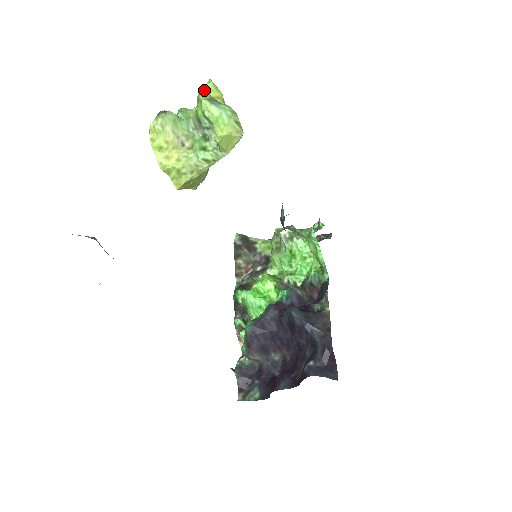
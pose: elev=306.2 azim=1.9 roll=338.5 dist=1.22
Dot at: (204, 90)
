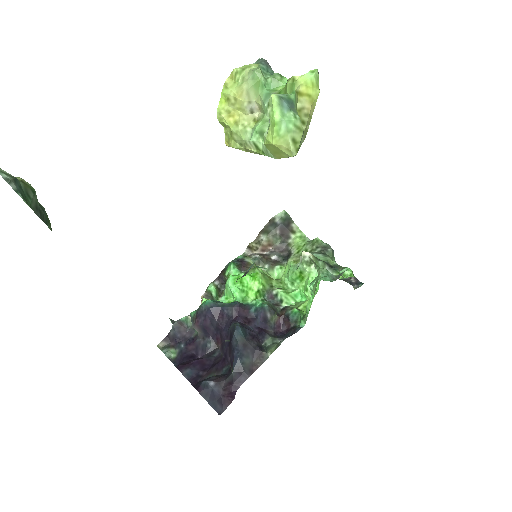
Dot at: (297, 78)
